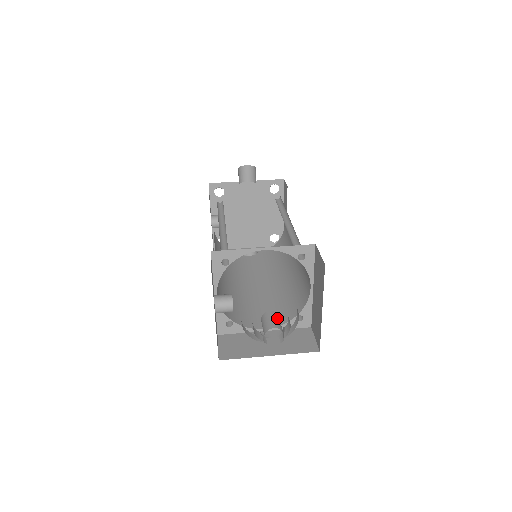
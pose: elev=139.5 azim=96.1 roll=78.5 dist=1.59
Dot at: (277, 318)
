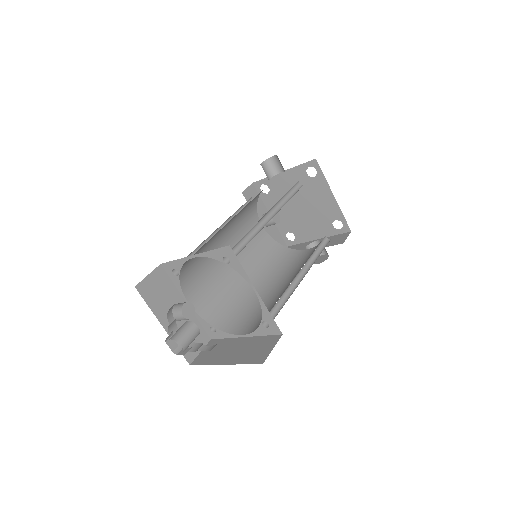
Dot at: (186, 328)
